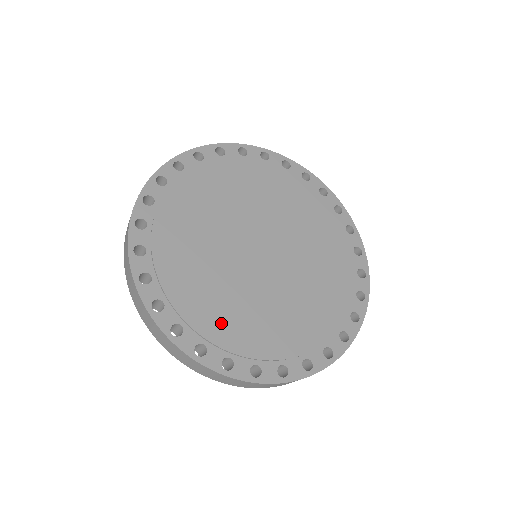
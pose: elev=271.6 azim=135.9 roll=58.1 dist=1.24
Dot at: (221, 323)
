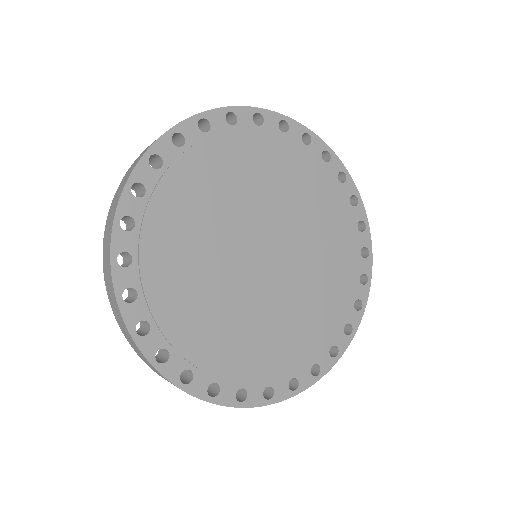
Dot at: (194, 330)
